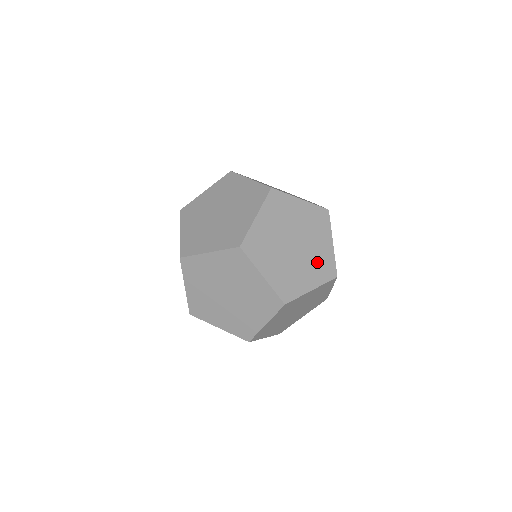
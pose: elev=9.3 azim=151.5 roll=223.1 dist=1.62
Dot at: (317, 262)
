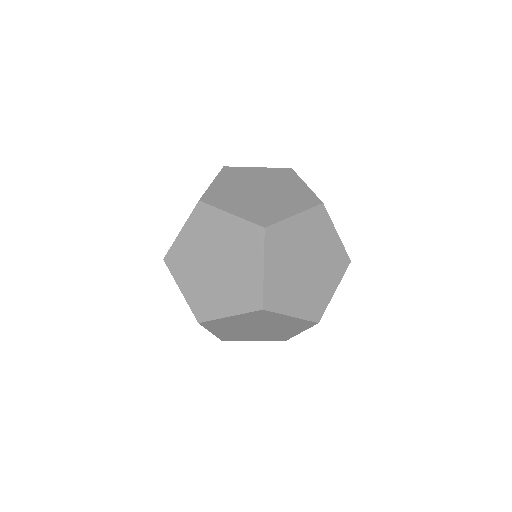
Dot at: (240, 288)
